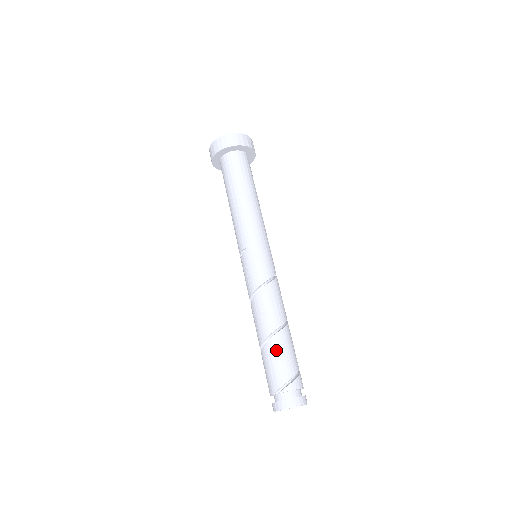
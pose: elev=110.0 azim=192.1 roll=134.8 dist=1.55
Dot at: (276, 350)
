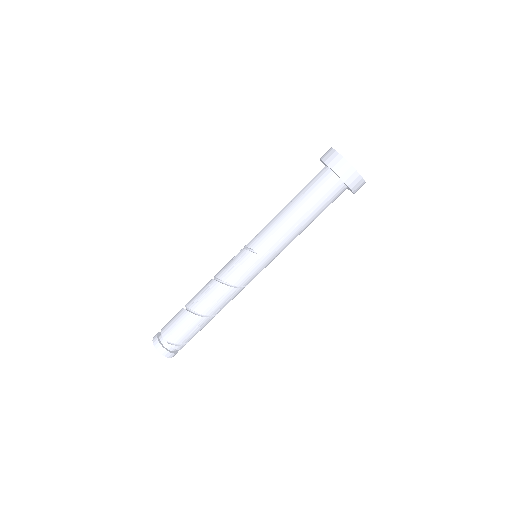
Dot at: (194, 325)
